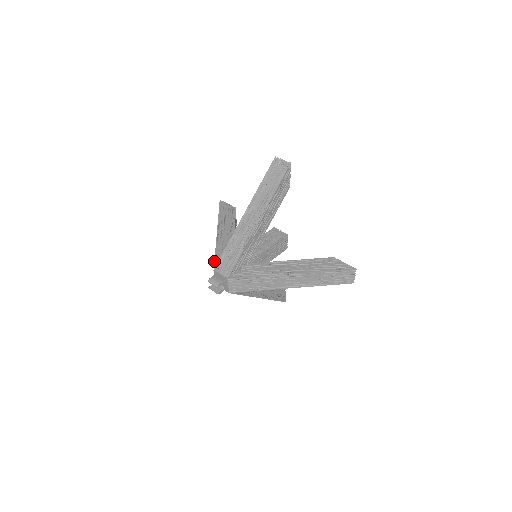
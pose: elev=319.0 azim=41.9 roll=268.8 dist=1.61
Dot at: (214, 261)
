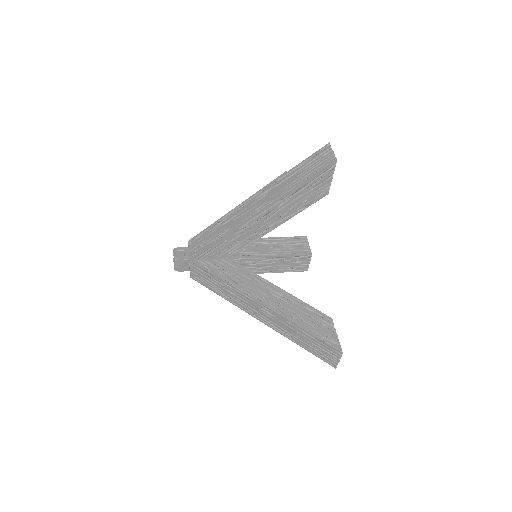
Dot at: occluded
